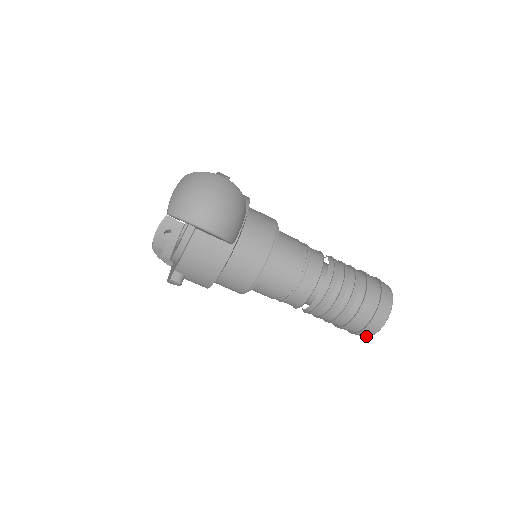
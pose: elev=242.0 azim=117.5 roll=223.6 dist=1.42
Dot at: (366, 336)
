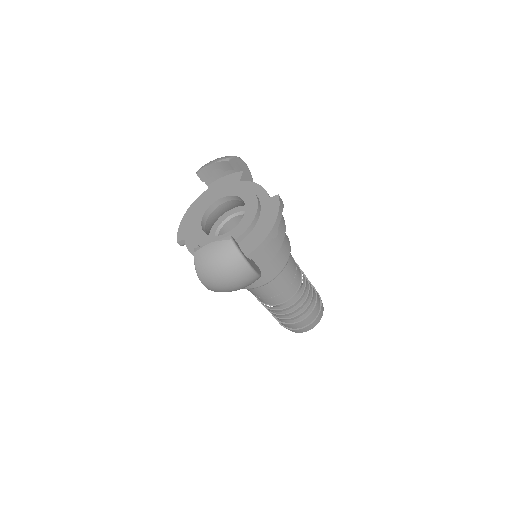
Dot at: occluded
